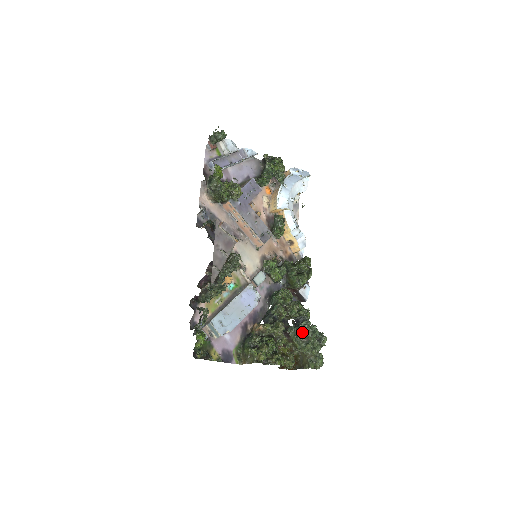
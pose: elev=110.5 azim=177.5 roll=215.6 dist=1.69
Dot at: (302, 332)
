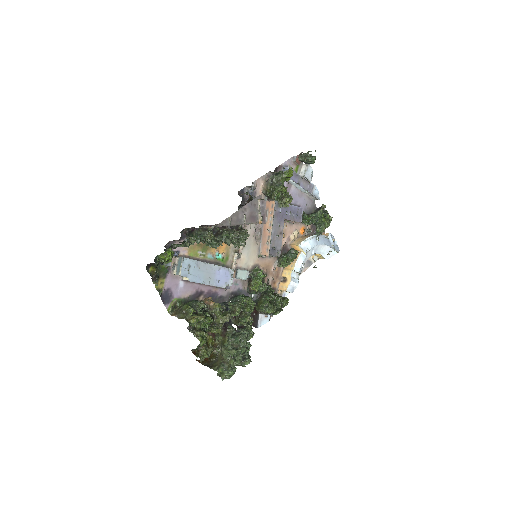
Dot at: (239, 336)
